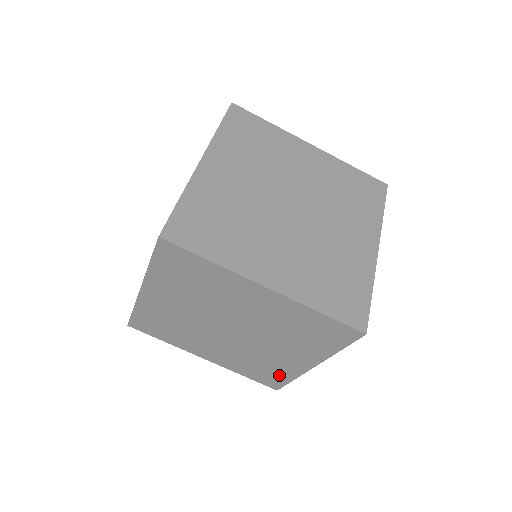
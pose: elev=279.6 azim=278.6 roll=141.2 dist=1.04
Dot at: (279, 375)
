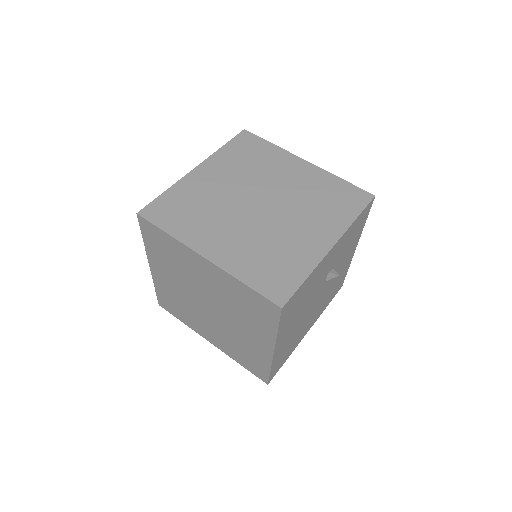
Dot at: (259, 363)
